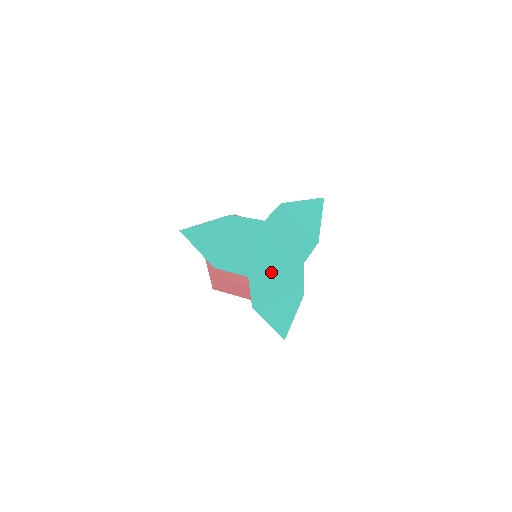
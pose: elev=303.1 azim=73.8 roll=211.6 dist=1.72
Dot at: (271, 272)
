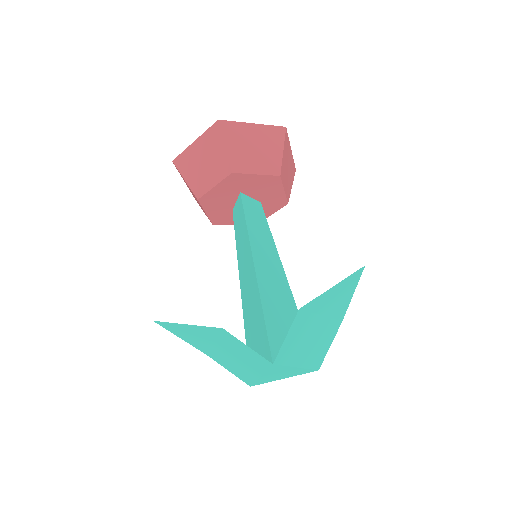
Dot at: (278, 379)
